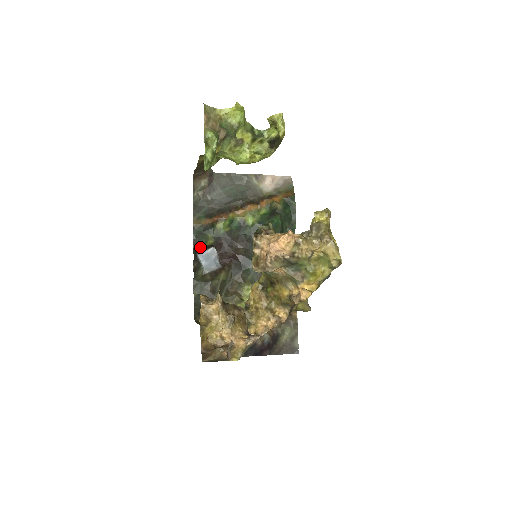
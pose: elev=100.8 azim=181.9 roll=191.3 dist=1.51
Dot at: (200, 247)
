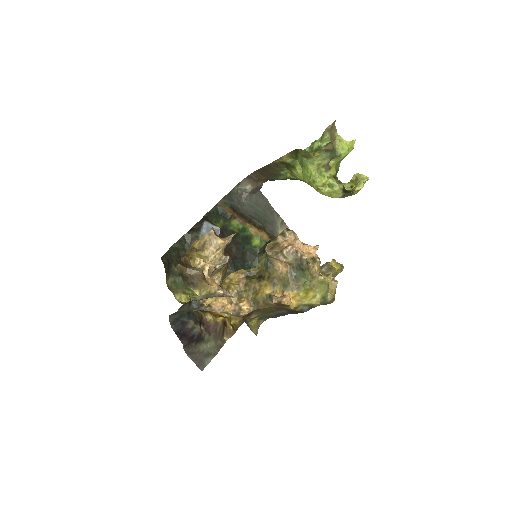
Dot at: (210, 220)
